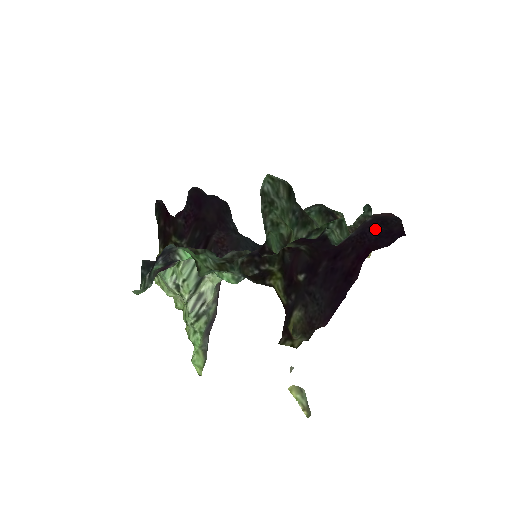
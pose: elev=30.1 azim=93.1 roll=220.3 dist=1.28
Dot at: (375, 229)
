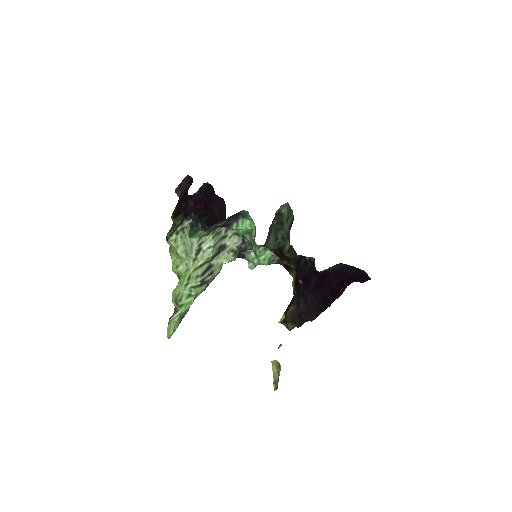
Dot at: (352, 270)
